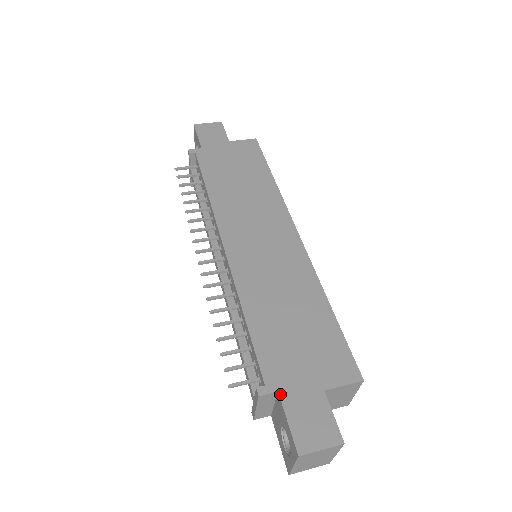
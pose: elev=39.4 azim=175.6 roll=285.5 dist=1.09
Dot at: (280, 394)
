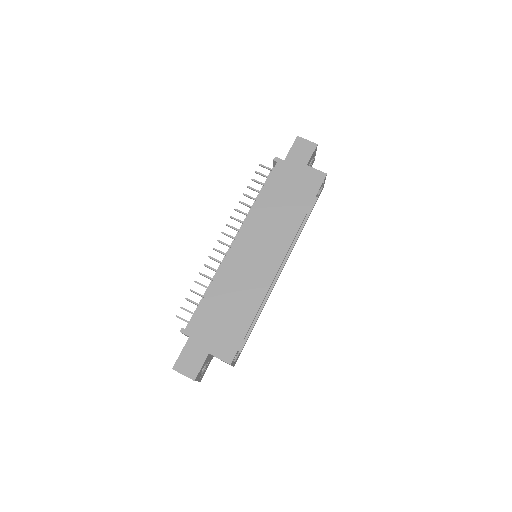
Dot at: (189, 339)
